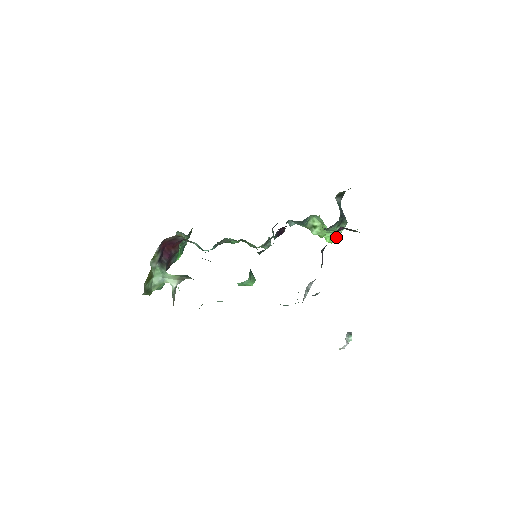
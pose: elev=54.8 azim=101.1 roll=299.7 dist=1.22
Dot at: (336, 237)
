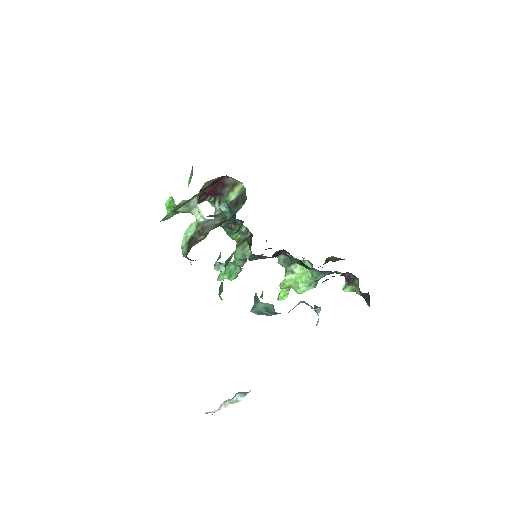
Dot at: (303, 291)
